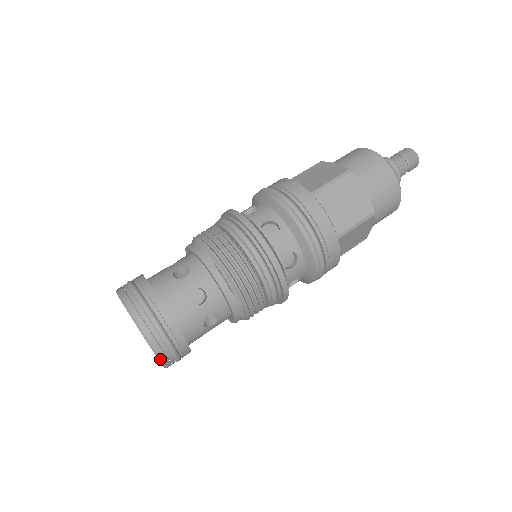
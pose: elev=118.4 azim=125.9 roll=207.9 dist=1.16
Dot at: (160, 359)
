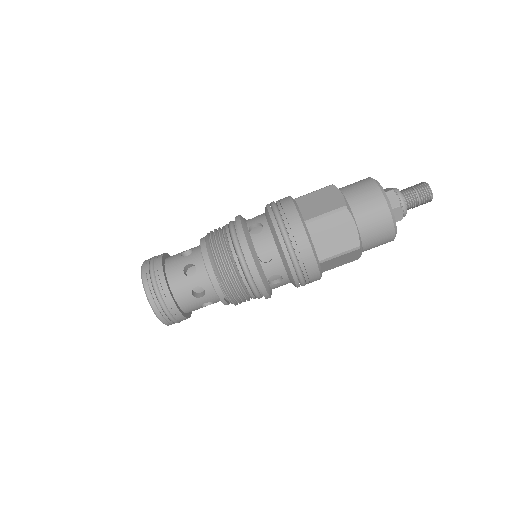
Dot at: occluded
